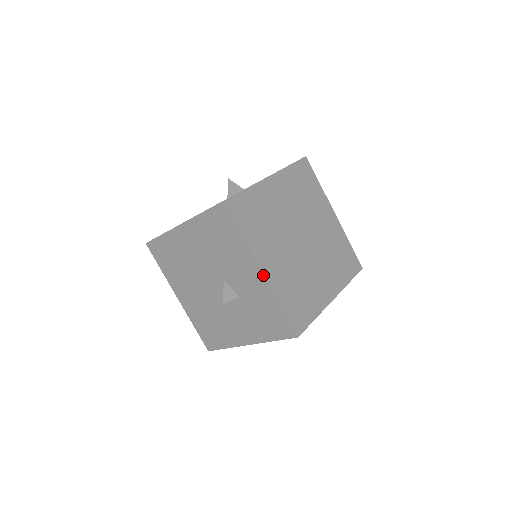
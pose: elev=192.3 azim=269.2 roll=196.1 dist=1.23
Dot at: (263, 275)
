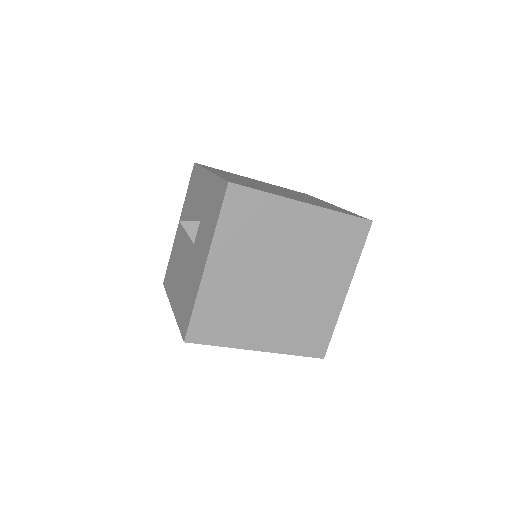
Dot at: (209, 172)
